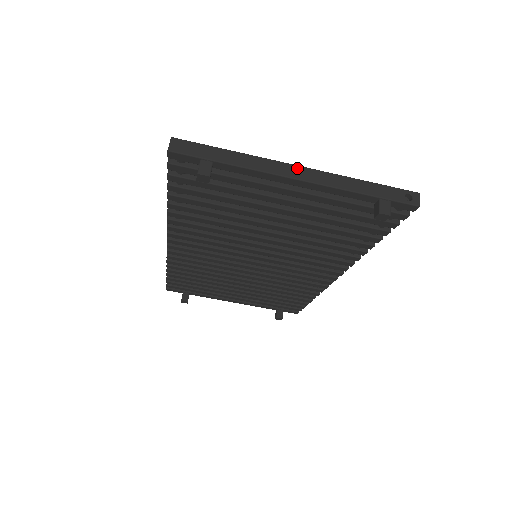
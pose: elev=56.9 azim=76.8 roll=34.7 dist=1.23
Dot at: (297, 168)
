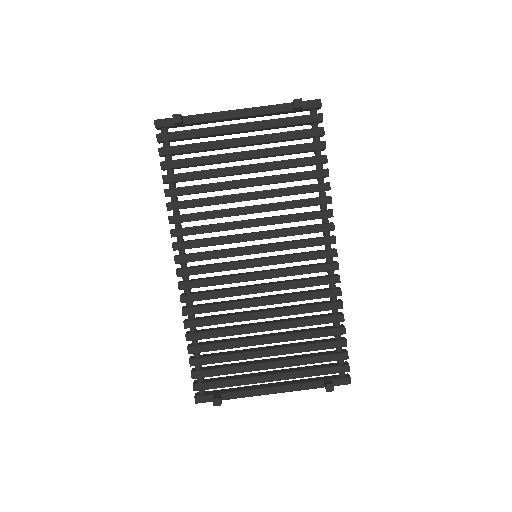
Dot at: occluded
